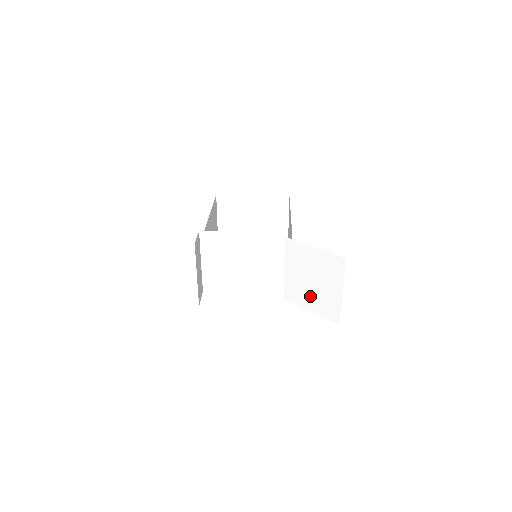
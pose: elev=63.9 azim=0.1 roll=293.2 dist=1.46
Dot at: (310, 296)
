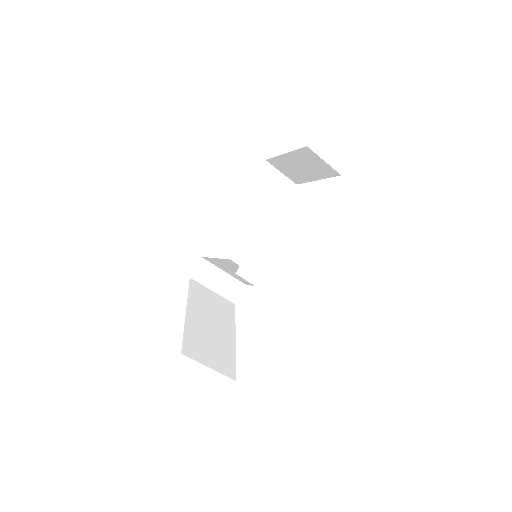
Dot at: occluded
